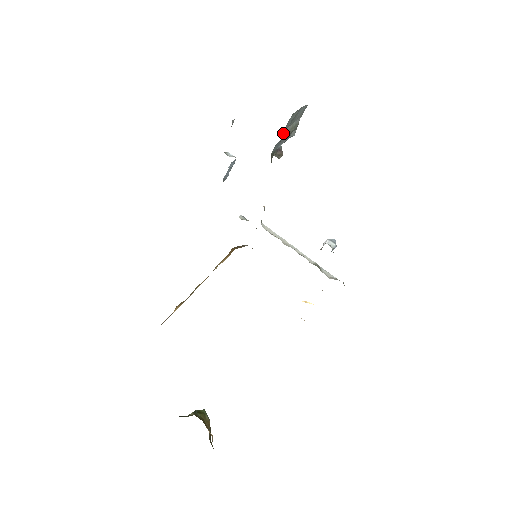
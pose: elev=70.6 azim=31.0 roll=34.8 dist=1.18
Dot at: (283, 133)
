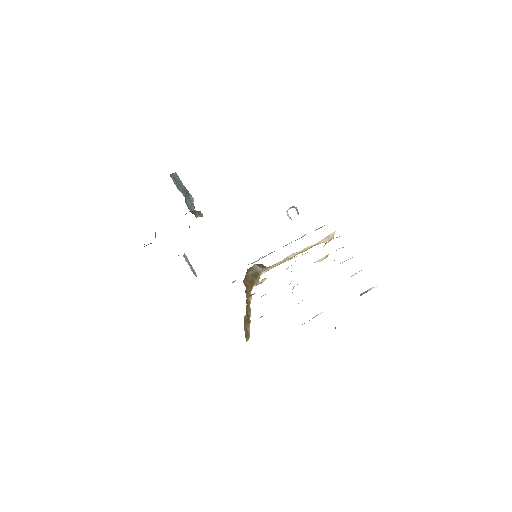
Dot at: occluded
